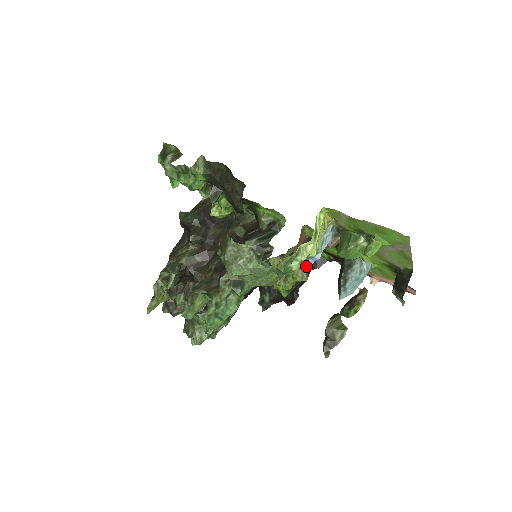
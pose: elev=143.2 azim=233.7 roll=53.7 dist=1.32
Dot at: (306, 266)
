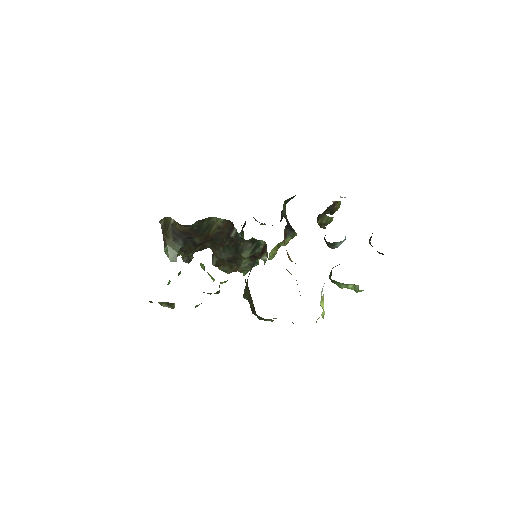
Dot at: occluded
